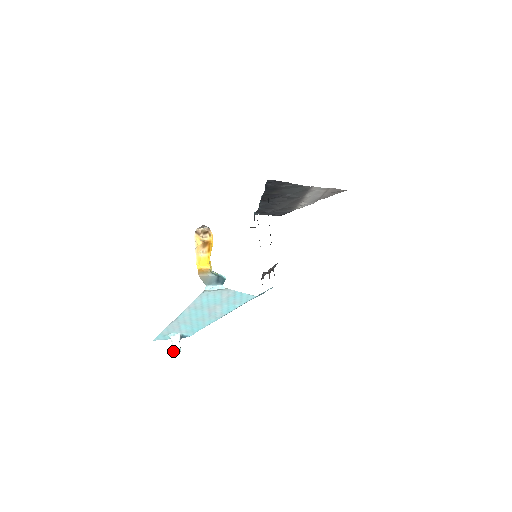
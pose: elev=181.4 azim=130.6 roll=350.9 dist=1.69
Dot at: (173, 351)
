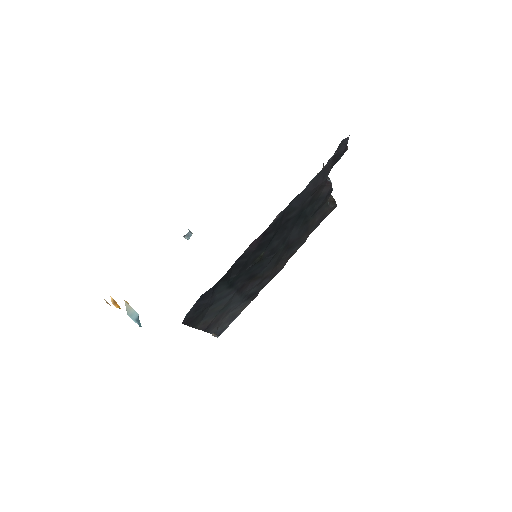
Dot at: occluded
